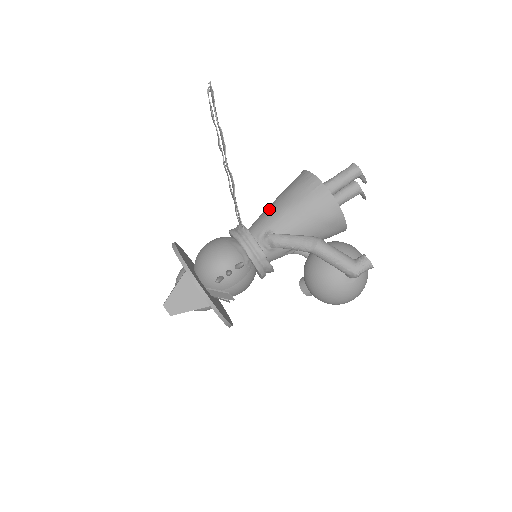
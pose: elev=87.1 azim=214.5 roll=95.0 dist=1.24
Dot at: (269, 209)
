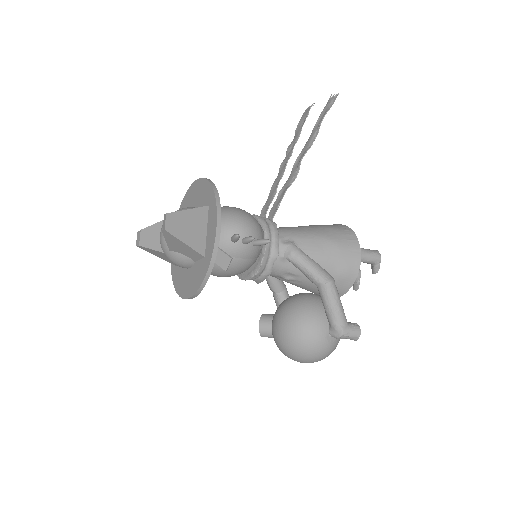
Dot at: (297, 227)
